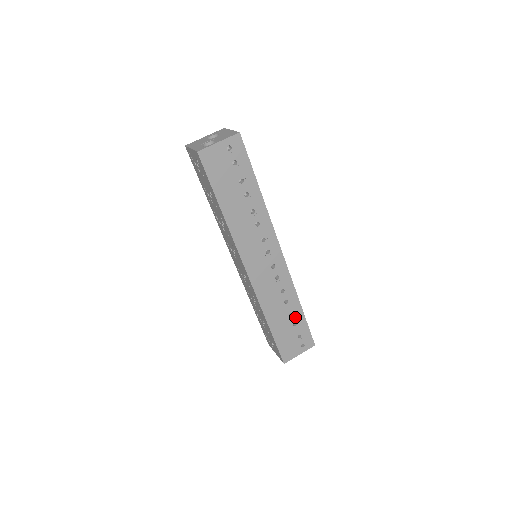
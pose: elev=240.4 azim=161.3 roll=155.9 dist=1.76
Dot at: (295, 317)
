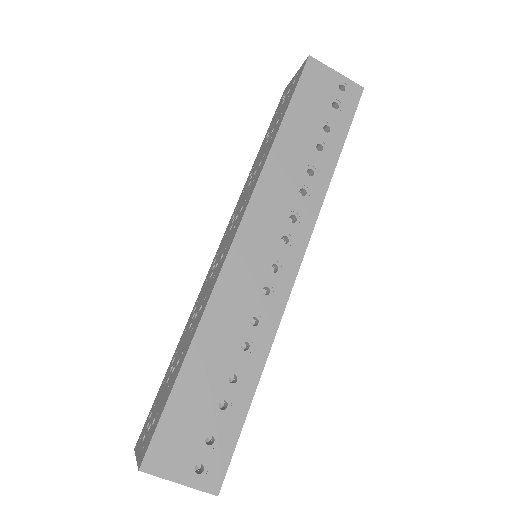
Dot at: (234, 391)
